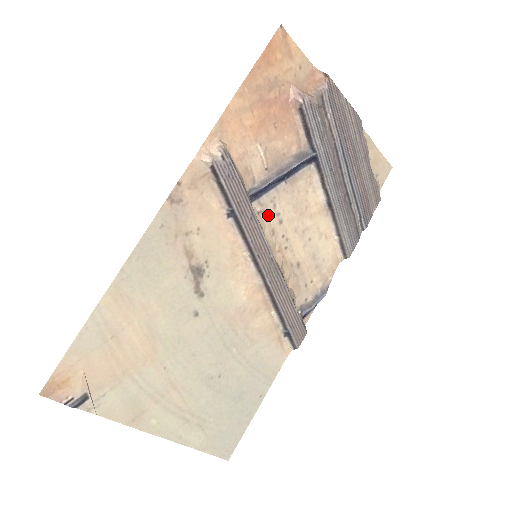
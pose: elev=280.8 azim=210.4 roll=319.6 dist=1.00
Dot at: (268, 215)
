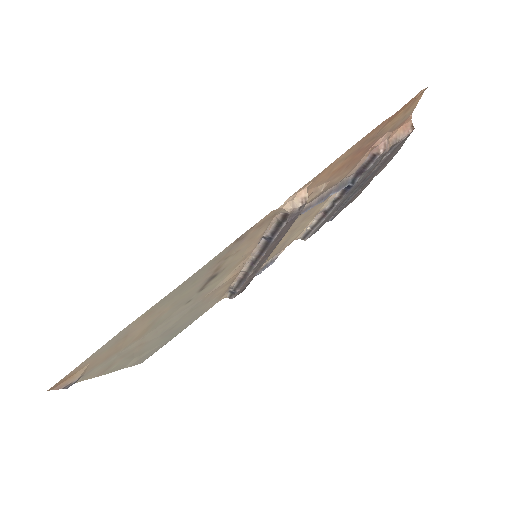
Dot at: occluded
